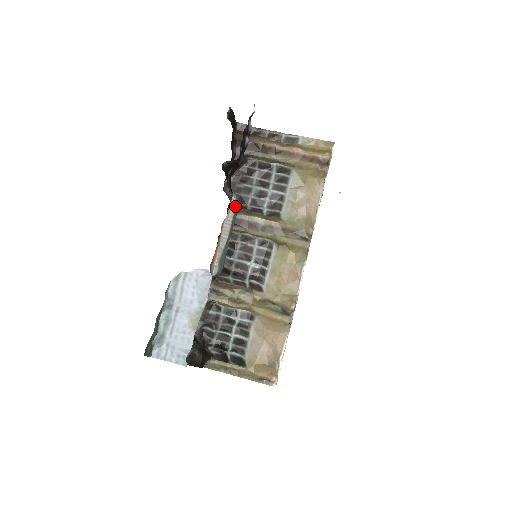
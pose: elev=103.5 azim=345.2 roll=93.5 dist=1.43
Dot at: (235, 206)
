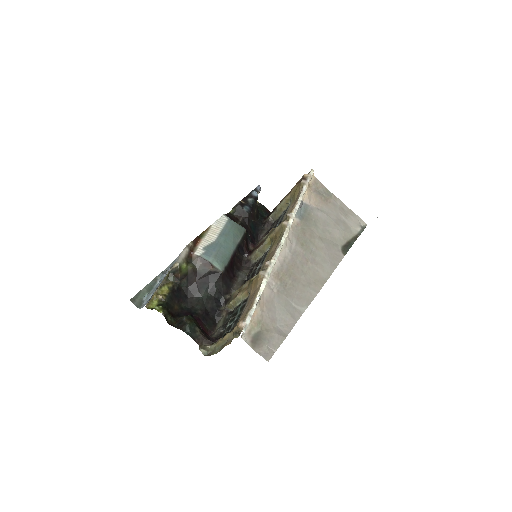
Dot at: (227, 222)
